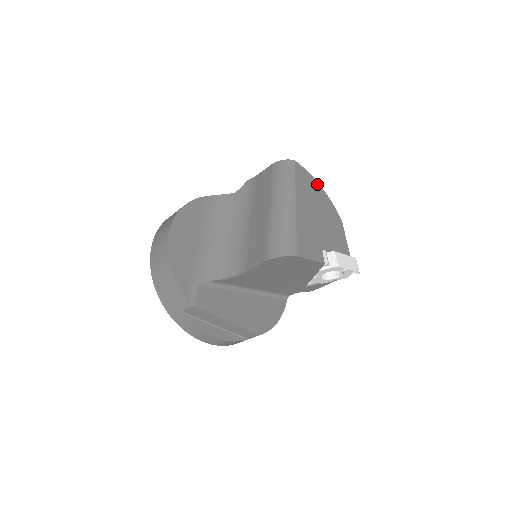
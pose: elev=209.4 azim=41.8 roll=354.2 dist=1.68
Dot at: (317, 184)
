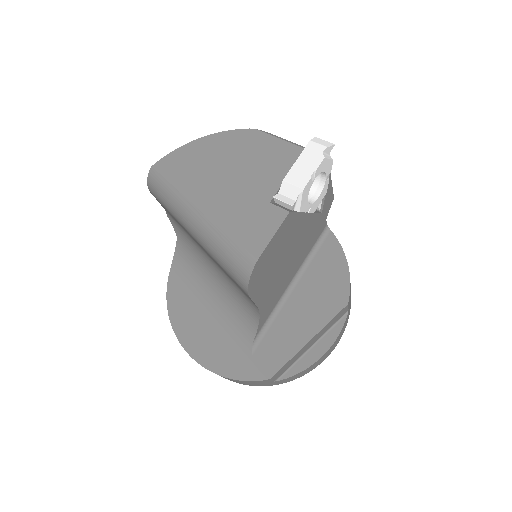
Dot at: (193, 144)
